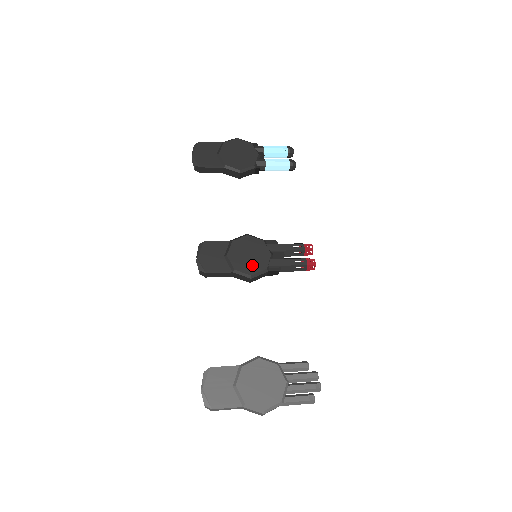
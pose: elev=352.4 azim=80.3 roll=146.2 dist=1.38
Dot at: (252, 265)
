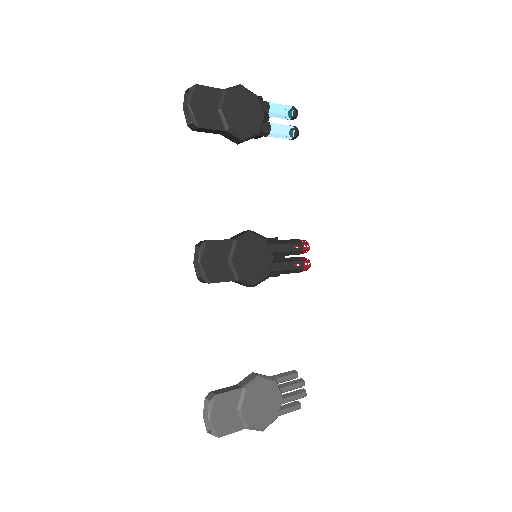
Dot at: (256, 272)
